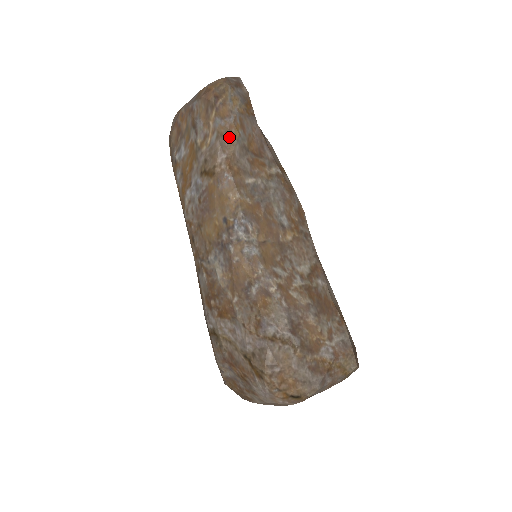
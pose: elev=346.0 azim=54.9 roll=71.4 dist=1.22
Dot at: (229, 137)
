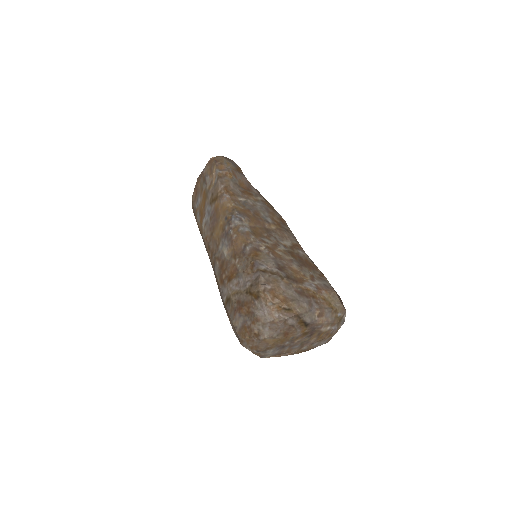
Dot at: (225, 178)
